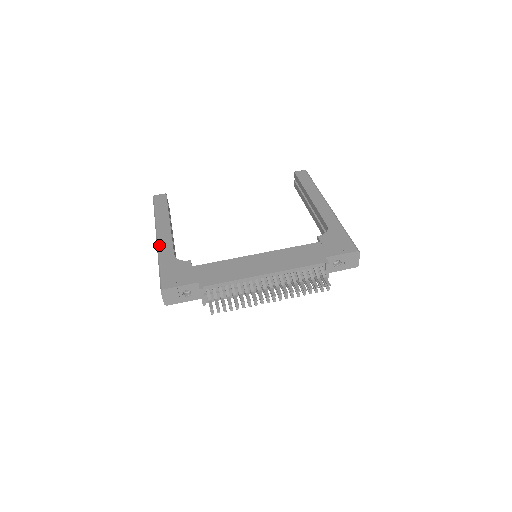
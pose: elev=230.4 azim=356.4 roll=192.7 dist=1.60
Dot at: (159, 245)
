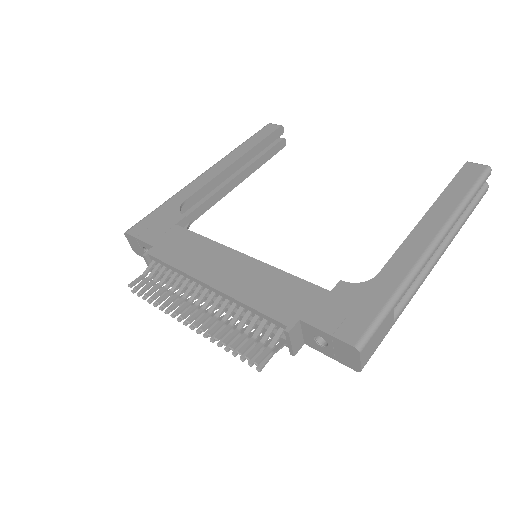
Dot at: (191, 182)
